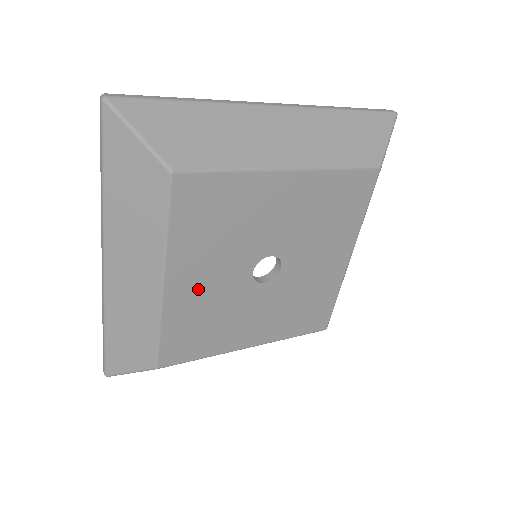
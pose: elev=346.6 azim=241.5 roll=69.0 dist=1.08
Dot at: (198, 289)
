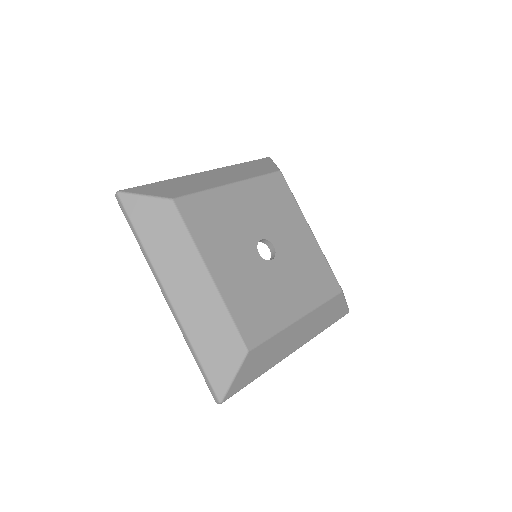
Dot at: (233, 274)
